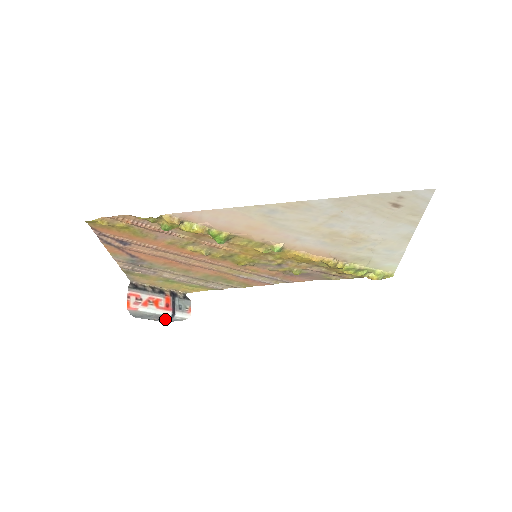
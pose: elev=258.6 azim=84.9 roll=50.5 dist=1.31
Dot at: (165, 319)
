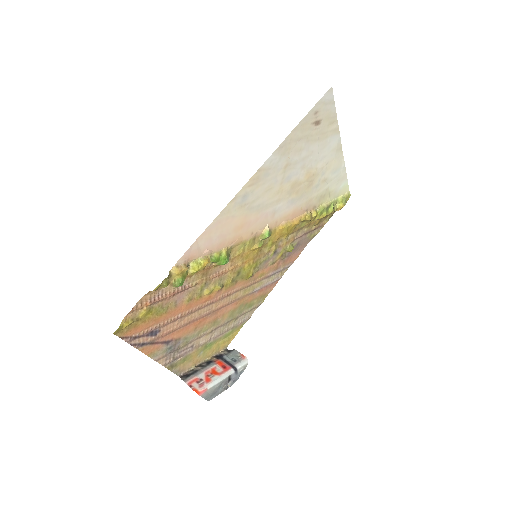
Dot at: (232, 379)
